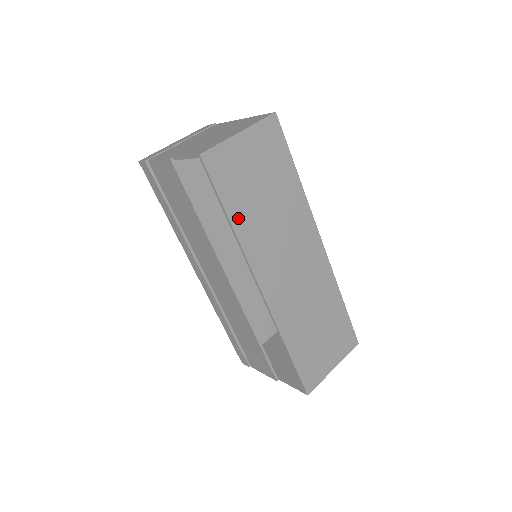
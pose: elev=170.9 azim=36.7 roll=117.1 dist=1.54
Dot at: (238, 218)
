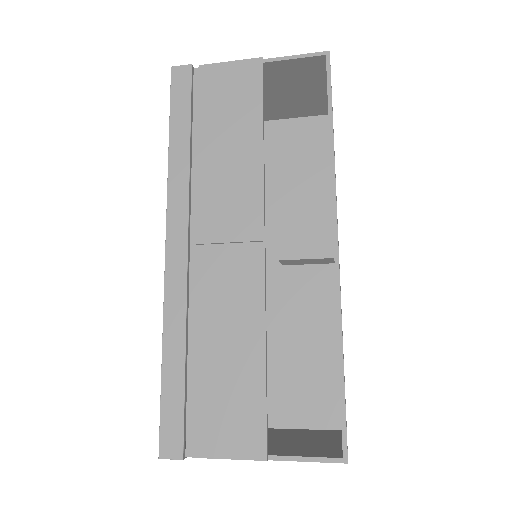
Dot at: occluded
